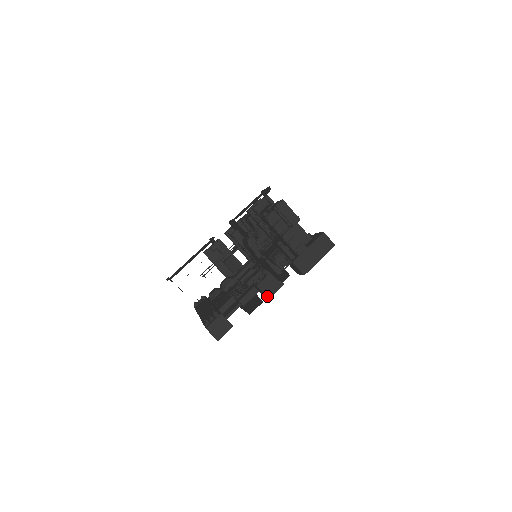
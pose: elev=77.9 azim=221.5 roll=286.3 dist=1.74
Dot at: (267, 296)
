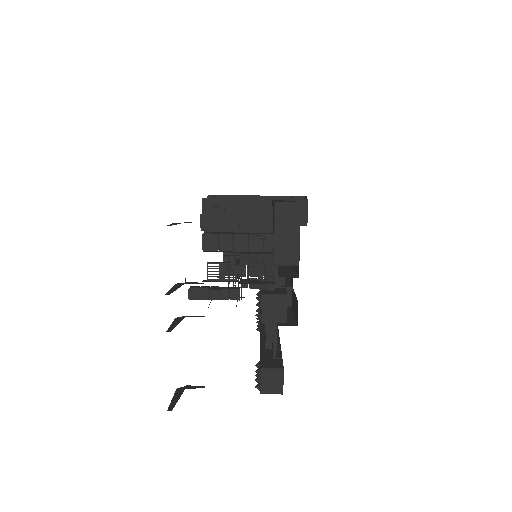
Dot at: (282, 322)
